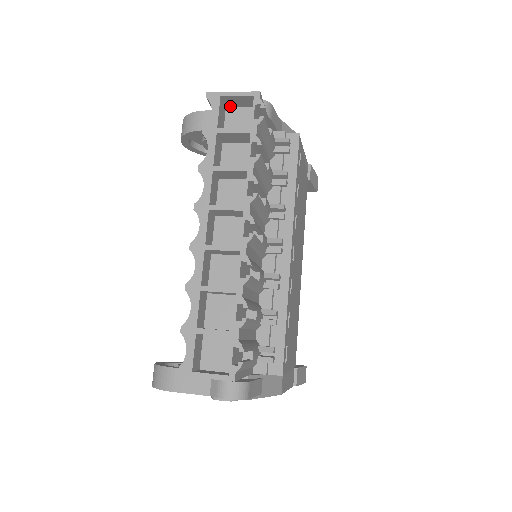
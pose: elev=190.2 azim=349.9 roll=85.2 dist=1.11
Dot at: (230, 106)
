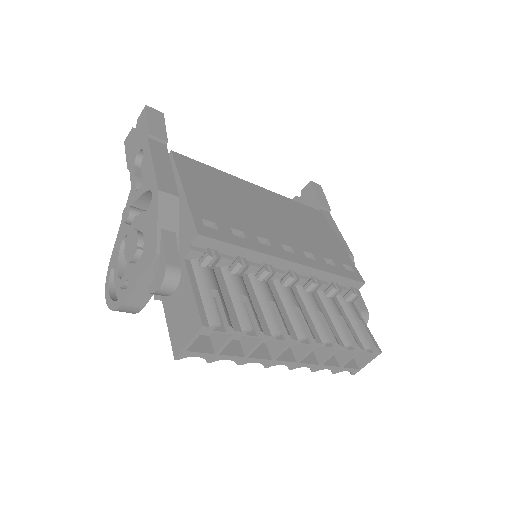
Dot at: (184, 331)
